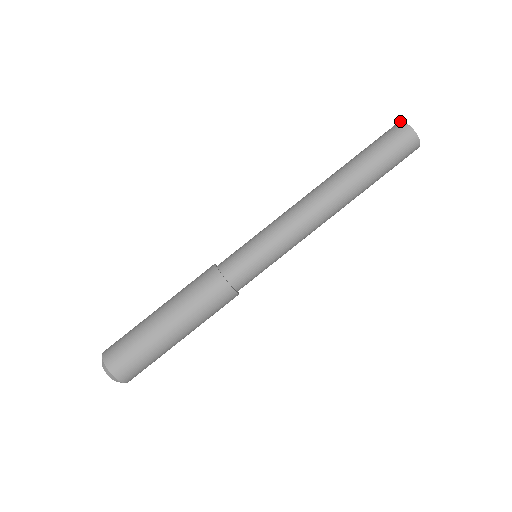
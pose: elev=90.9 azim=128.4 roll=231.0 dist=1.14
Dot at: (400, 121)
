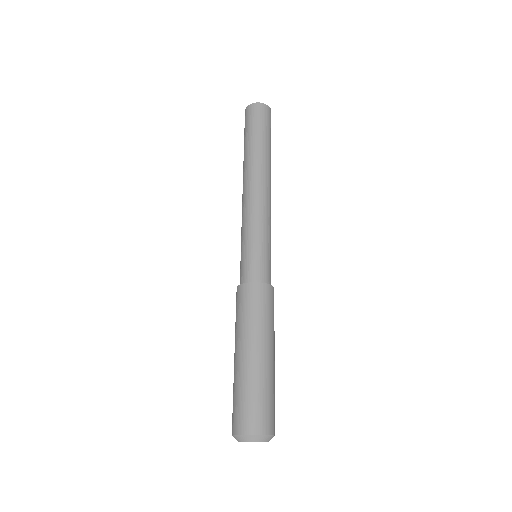
Dot at: occluded
